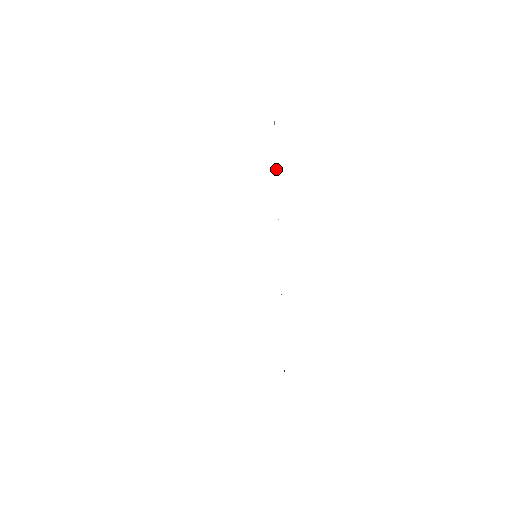
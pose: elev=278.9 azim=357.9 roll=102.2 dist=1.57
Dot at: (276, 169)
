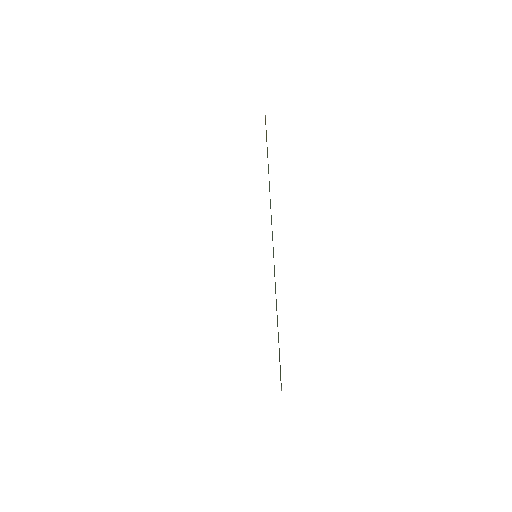
Dot at: occluded
